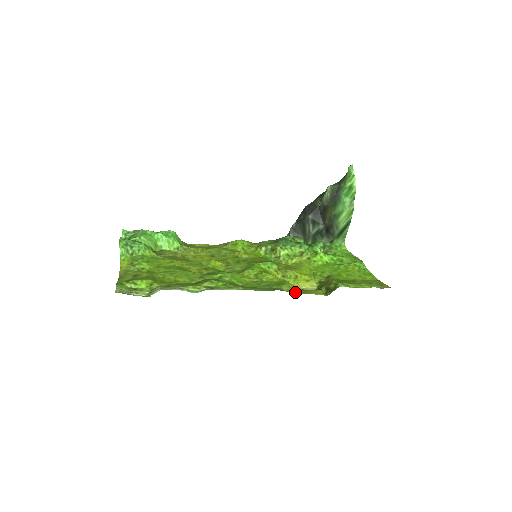
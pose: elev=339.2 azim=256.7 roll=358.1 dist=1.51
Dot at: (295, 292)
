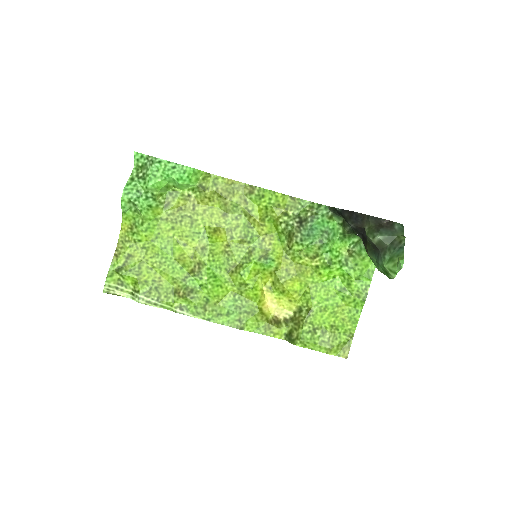
Dot at: (256, 330)
